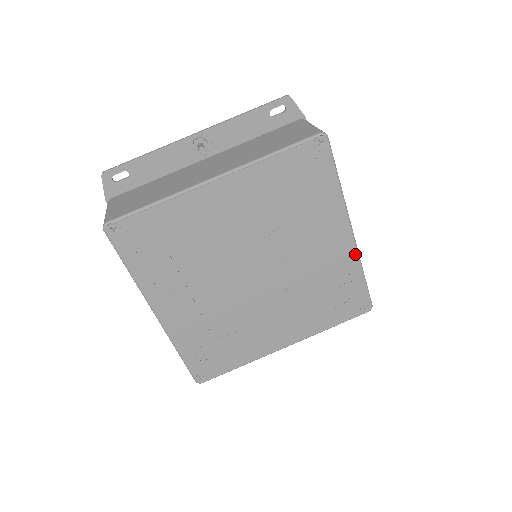
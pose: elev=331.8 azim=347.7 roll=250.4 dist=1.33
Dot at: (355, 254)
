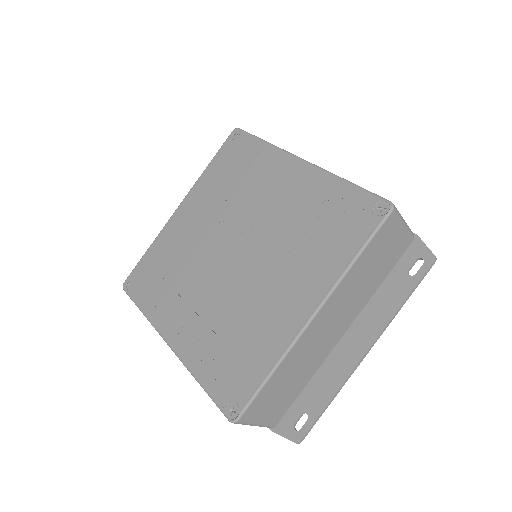
Dot at: (319, 172)
